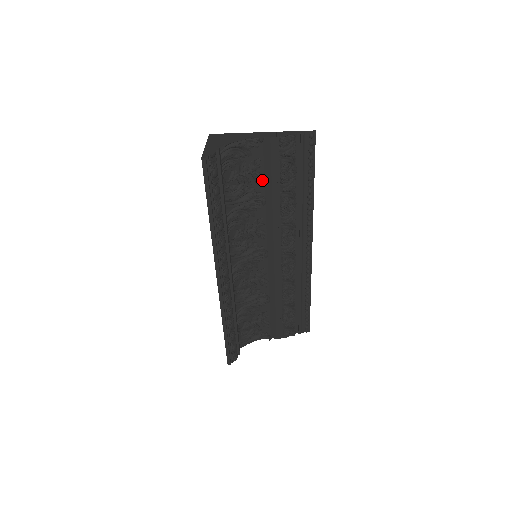
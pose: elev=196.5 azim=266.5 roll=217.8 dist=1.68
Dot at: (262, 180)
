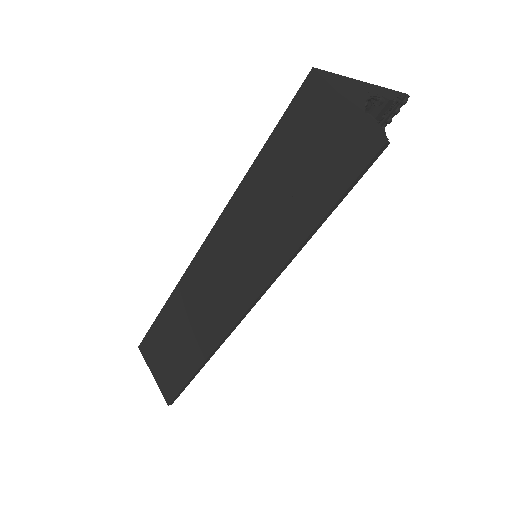
Dot at: occluded
